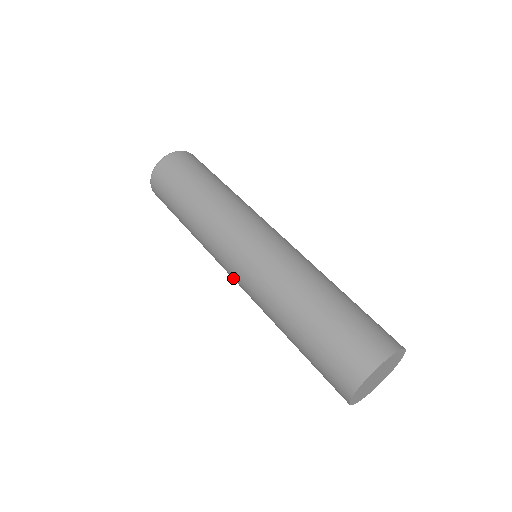
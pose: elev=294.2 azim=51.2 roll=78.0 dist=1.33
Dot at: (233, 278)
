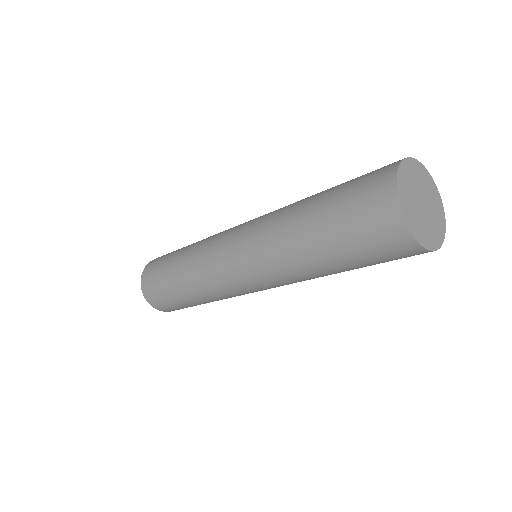
Dot at: (235, 267)
